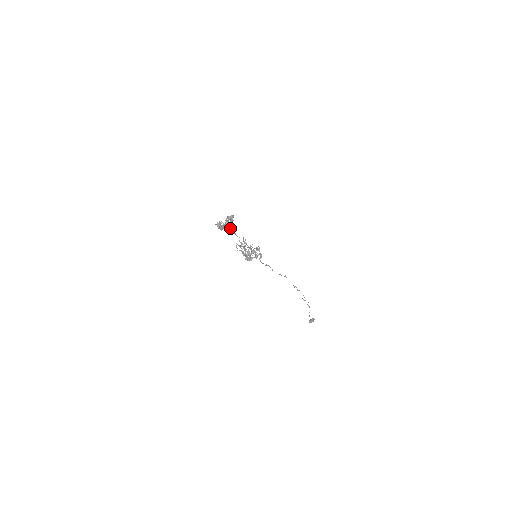
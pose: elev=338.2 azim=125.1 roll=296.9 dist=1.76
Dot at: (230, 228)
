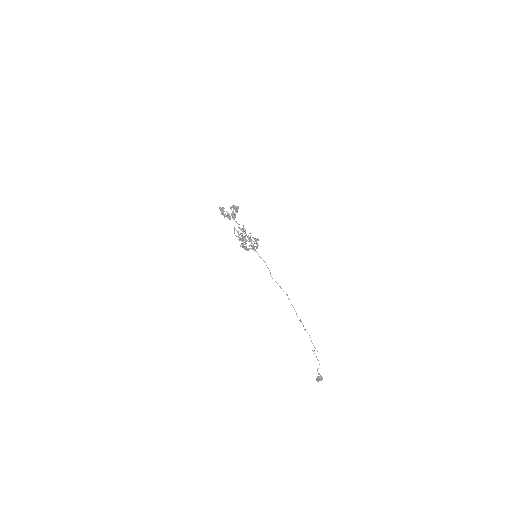
Dot at: occluded
